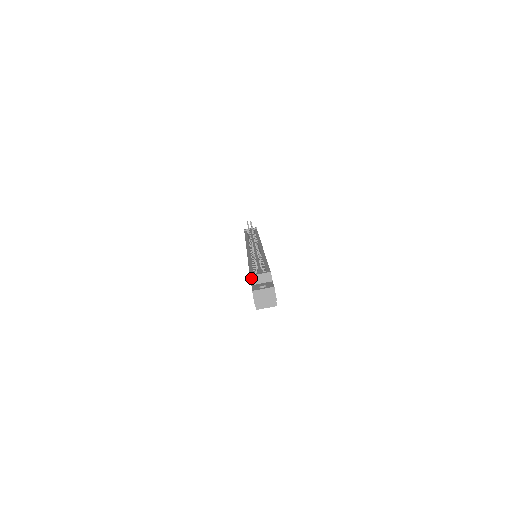
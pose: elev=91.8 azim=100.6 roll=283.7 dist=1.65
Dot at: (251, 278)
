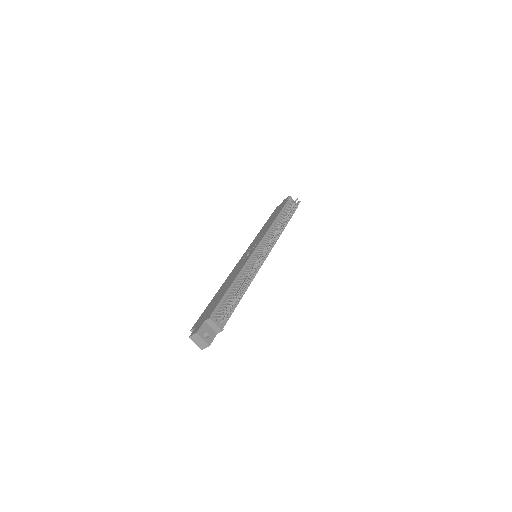
Dot at: (209, 319)
